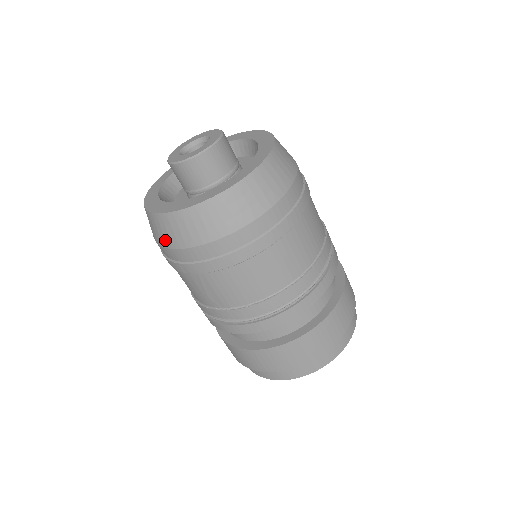
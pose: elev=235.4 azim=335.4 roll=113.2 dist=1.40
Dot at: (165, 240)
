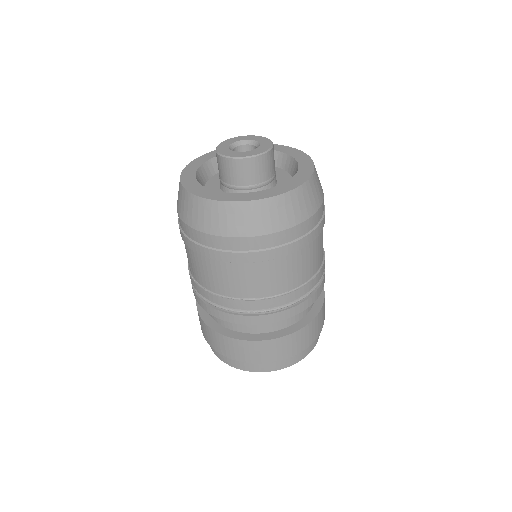
Dot at: (178, 203)
